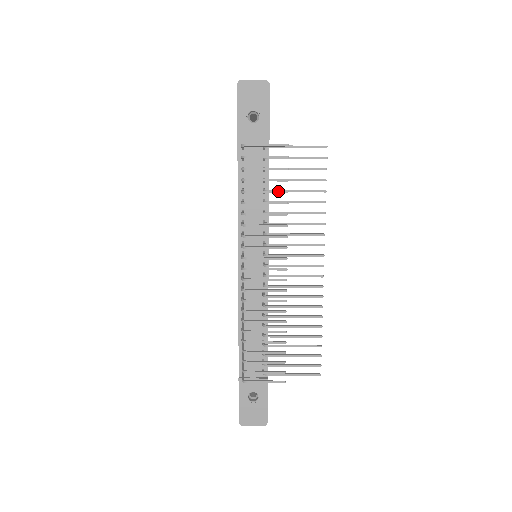
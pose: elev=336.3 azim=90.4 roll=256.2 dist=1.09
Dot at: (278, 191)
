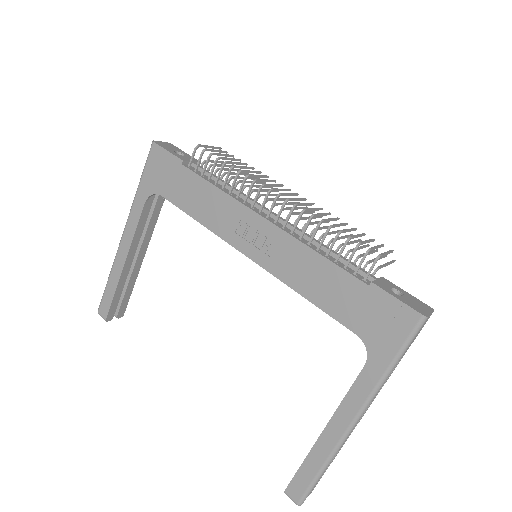
Dot at: (242, 163)
